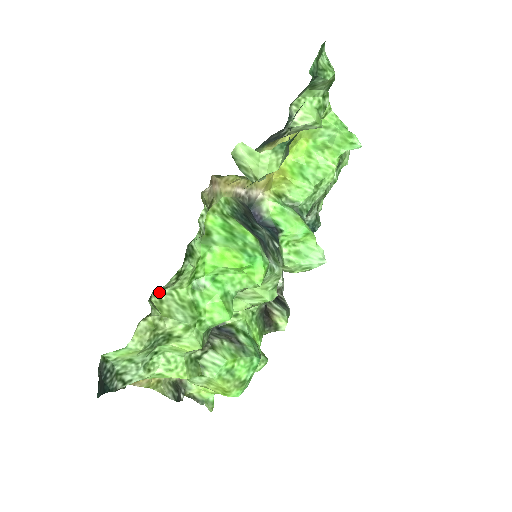
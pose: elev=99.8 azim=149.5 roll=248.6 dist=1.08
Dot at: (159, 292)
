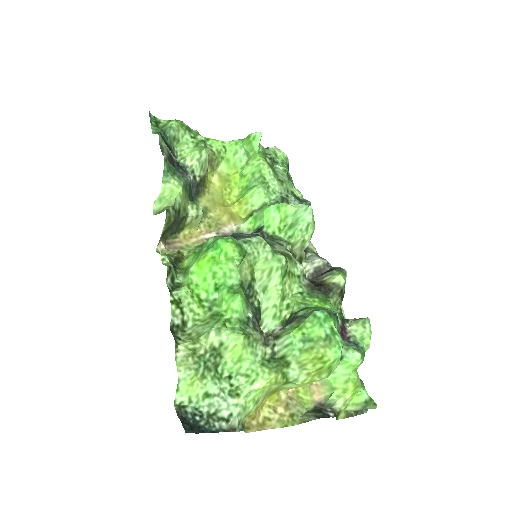
Dot at: (185, 331)
